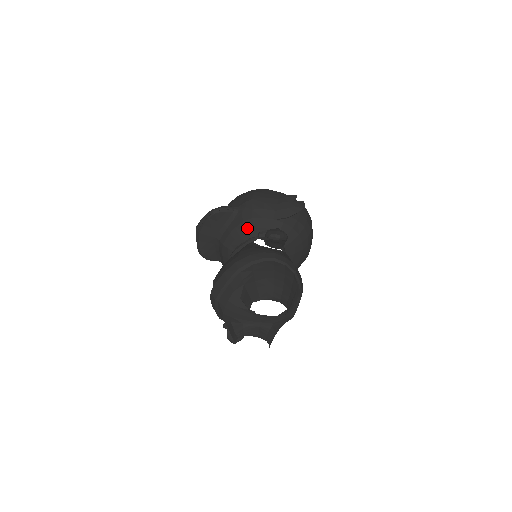
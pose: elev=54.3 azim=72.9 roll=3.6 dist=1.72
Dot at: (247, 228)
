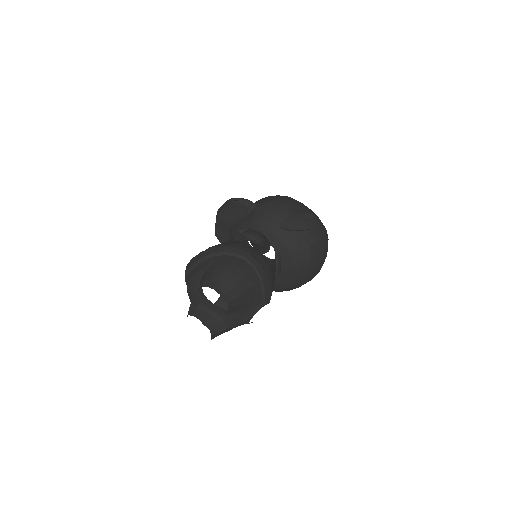
Dot at: (253, 226)
